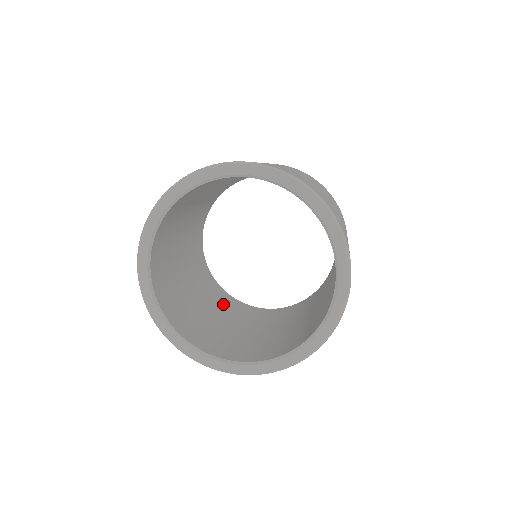
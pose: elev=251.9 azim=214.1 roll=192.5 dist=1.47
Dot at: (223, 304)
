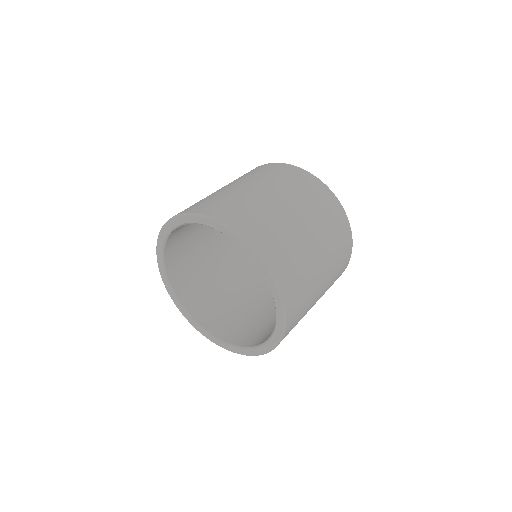
Dot at: (265, 285)
